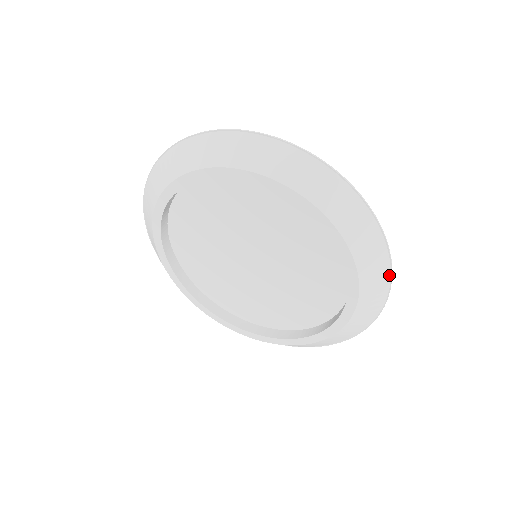
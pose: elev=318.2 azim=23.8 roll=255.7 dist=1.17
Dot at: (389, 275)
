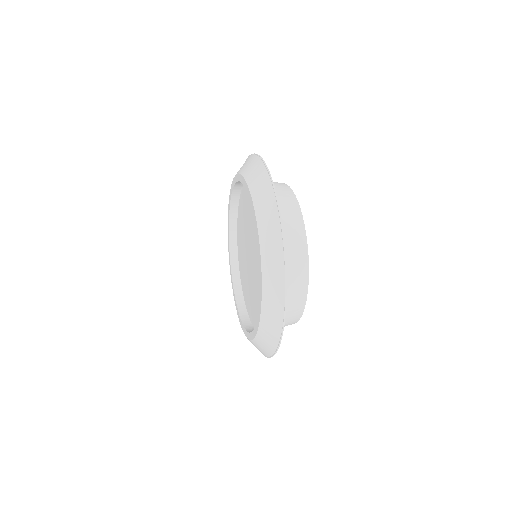
Dot at: (284, 289)
